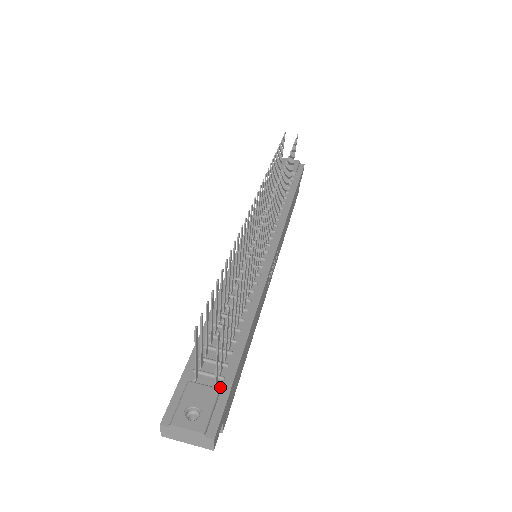
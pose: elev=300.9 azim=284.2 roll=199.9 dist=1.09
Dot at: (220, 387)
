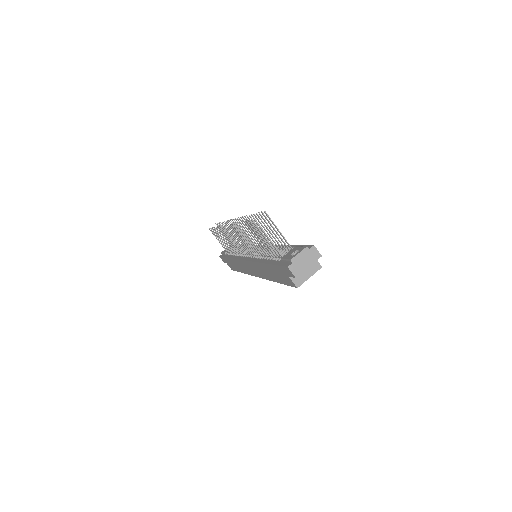
Dot at: occluded
